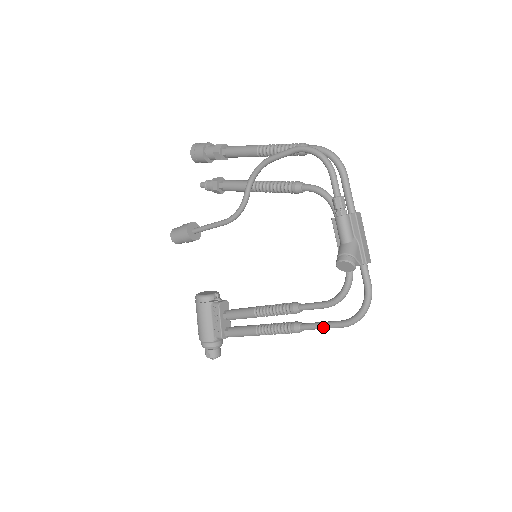
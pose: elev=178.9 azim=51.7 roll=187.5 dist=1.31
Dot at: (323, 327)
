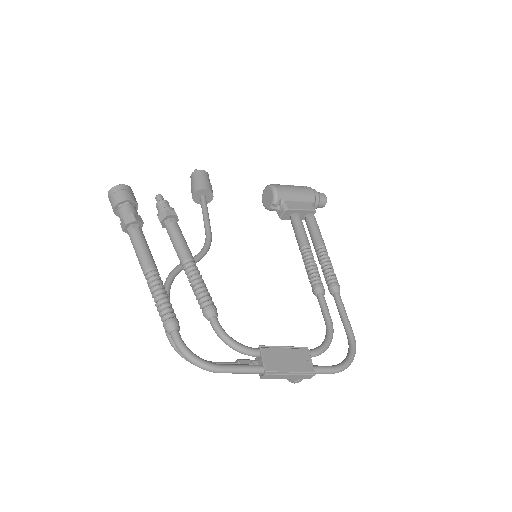
Dot at: (343, 319)
